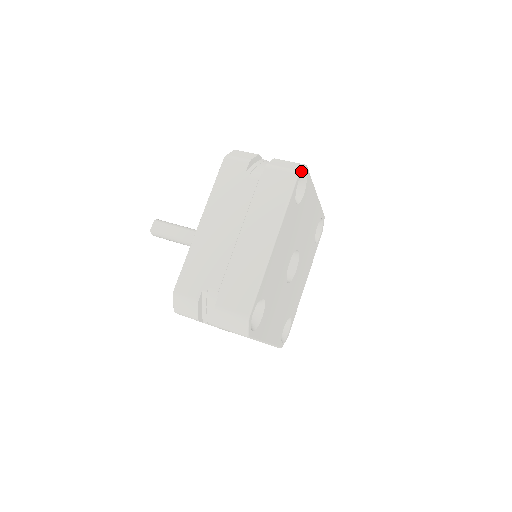
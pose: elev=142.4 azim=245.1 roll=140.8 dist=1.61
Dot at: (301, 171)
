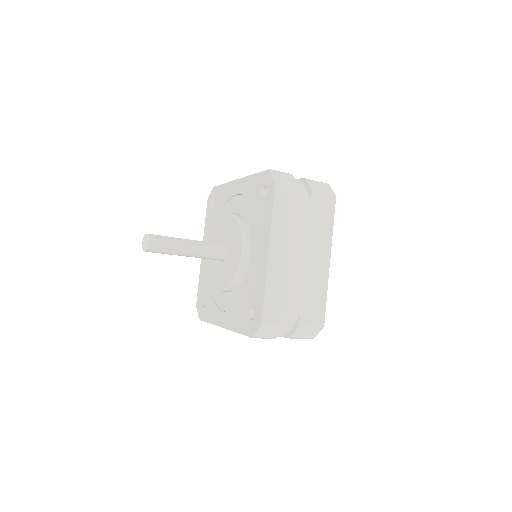
Dot at: occluded
